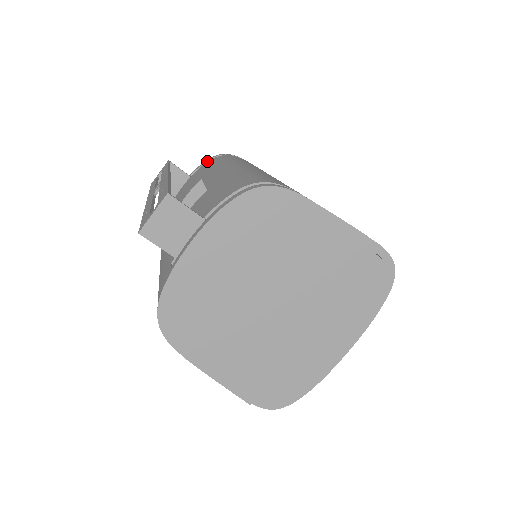
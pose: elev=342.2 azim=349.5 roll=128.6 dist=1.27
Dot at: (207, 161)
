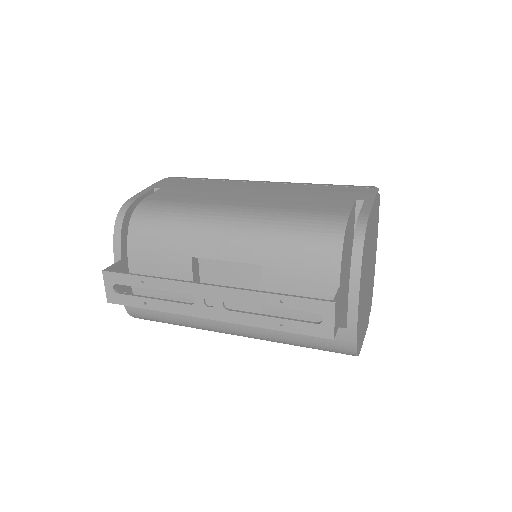
Dot at: (121, 234)
